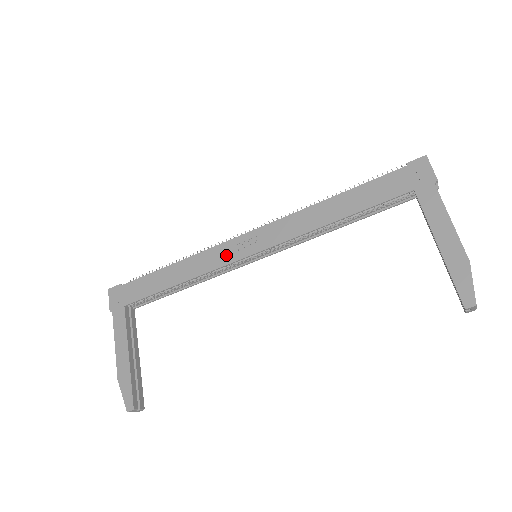
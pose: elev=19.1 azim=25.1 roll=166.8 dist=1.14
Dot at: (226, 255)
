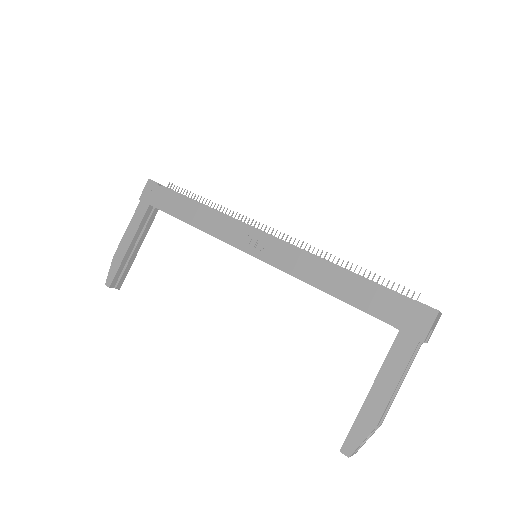
Dot at: (235, 236)
